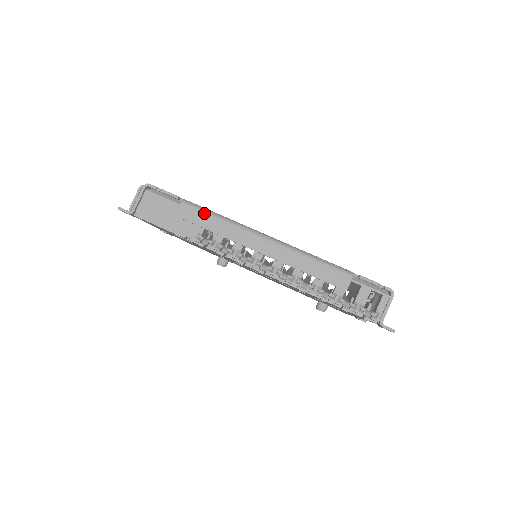
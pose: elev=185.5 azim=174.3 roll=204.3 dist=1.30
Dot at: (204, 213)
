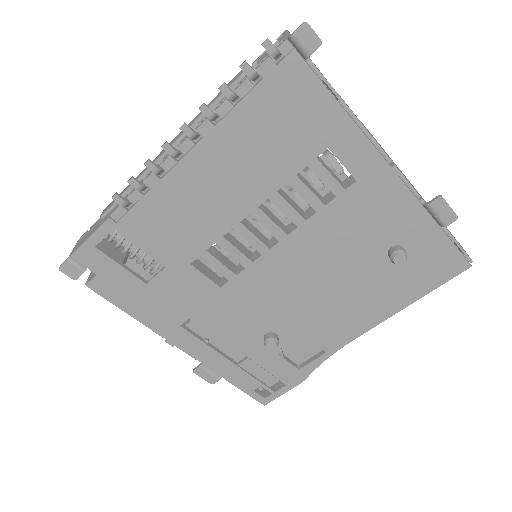
Dot at: (120, 194)
